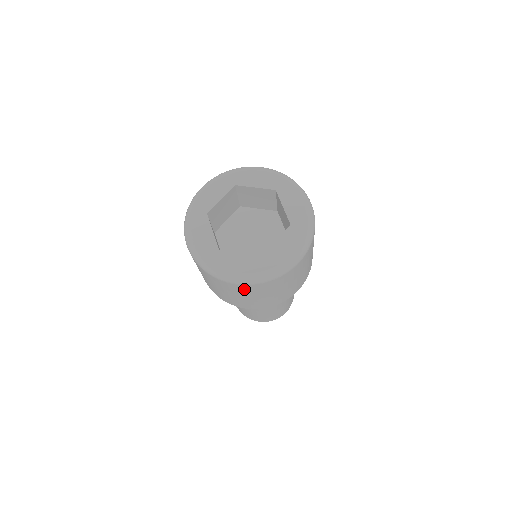
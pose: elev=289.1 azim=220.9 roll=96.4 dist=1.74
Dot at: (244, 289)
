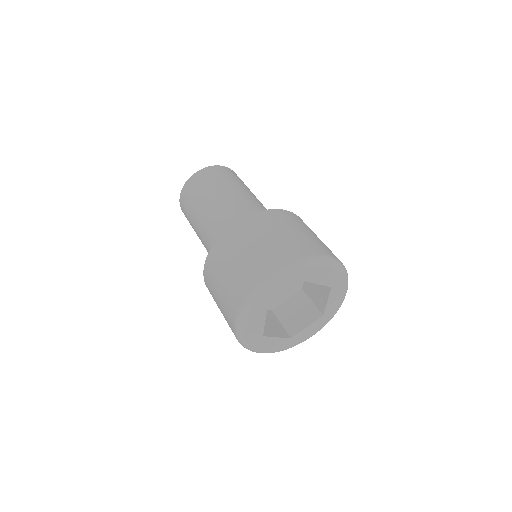
Dot at: occluded
